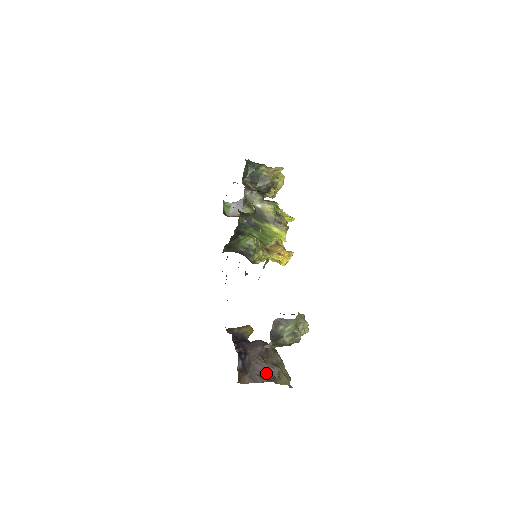
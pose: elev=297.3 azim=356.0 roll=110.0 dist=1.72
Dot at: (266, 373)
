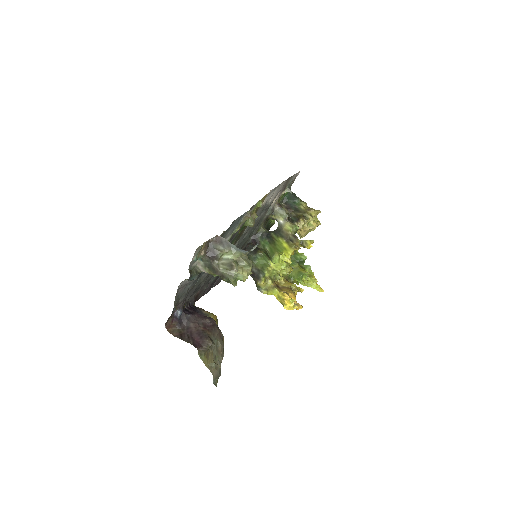
Dot at: (197, 338)
